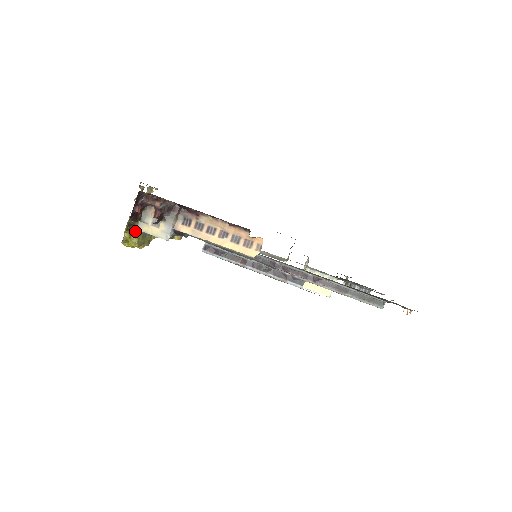
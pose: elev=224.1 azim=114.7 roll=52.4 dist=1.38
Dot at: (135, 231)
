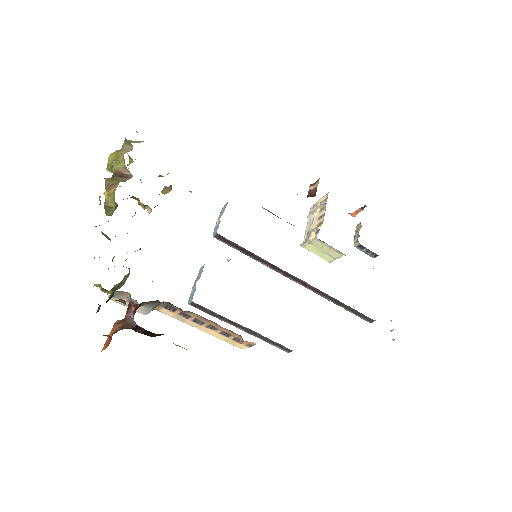
Dot at: occluded
